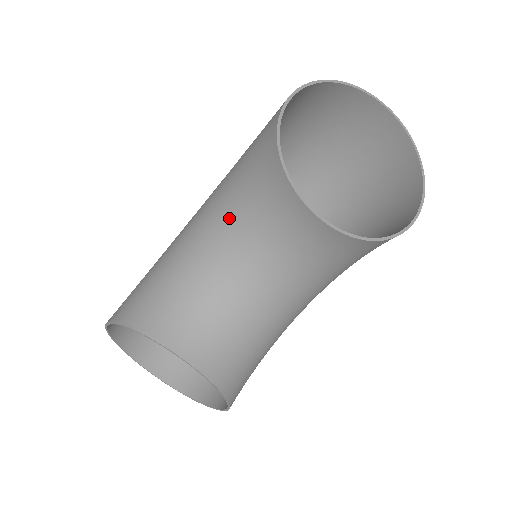
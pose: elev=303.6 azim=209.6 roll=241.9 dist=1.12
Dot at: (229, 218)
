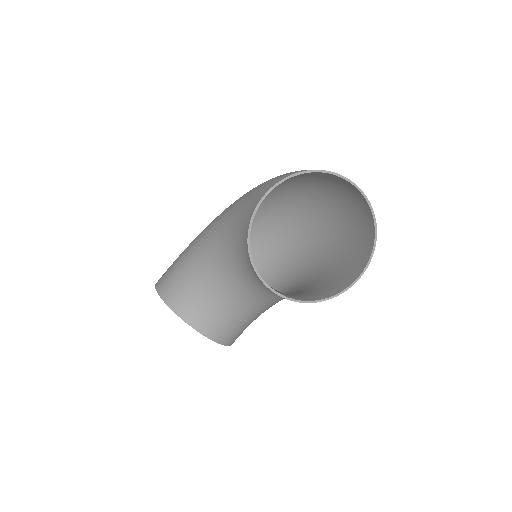
Dot at: (226, 254)
